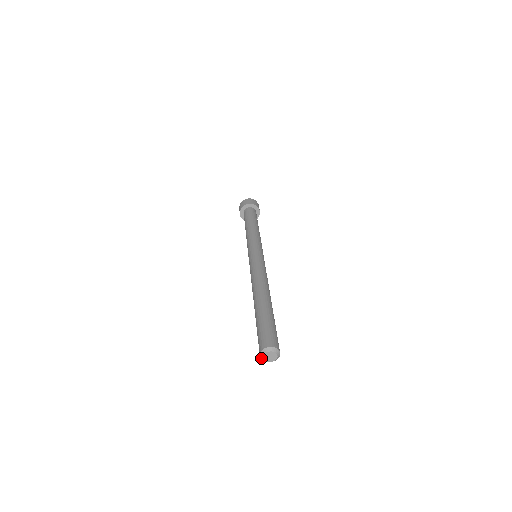
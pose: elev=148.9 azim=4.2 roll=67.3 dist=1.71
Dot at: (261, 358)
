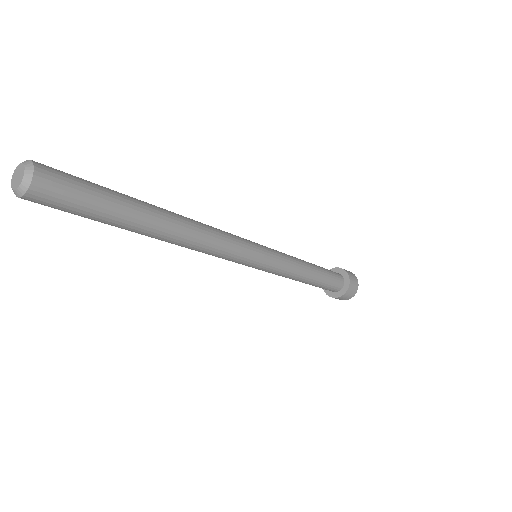
Dot at: occluded
